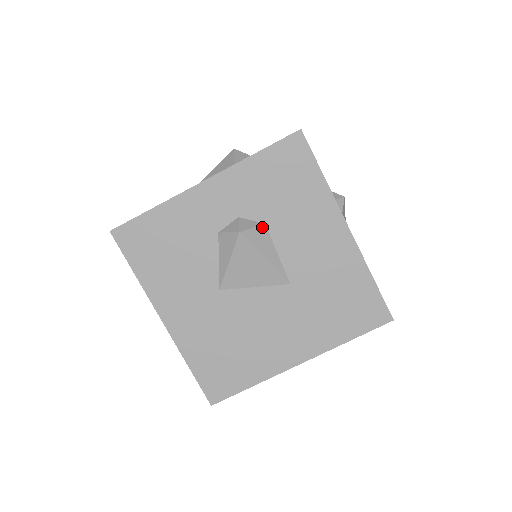
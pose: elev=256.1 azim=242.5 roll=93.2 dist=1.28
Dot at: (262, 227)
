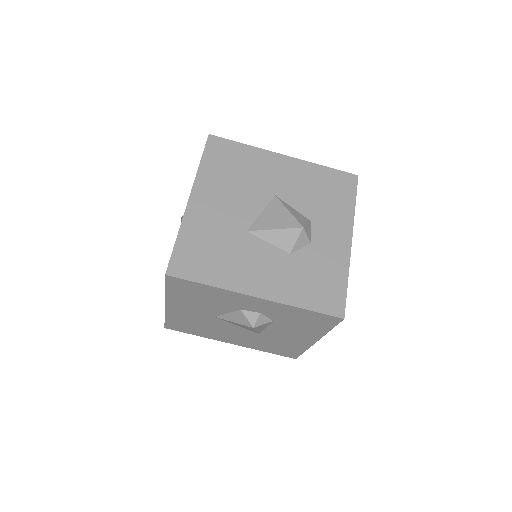
Dot at: (270, 322)
